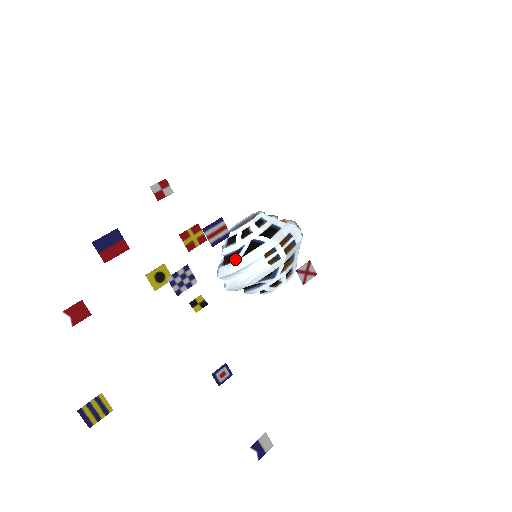
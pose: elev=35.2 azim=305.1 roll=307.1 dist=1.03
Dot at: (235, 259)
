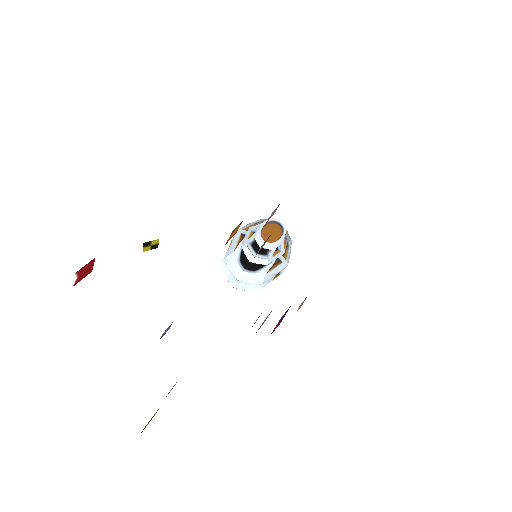
Dot at: (260, 272)
